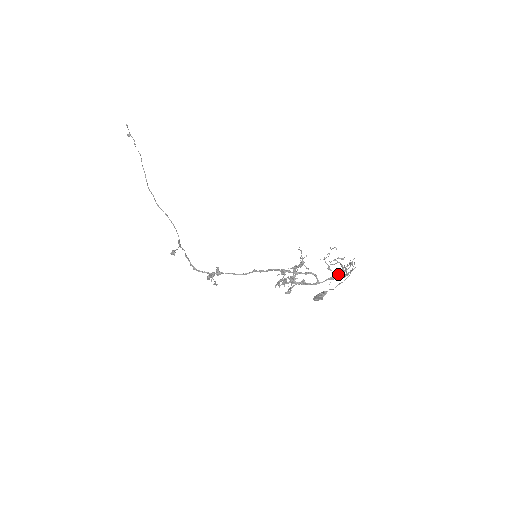
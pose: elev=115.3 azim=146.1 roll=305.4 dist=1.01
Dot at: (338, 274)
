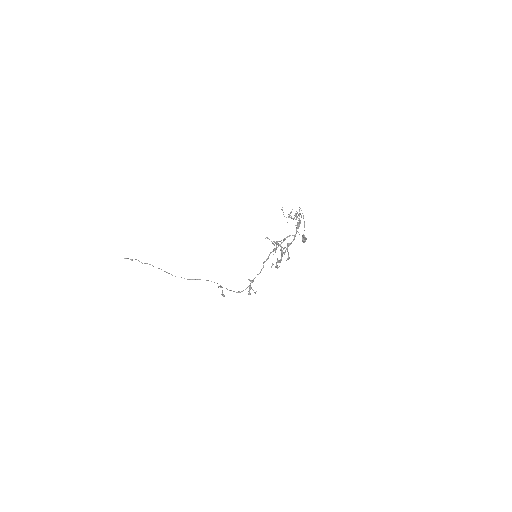
Dot at: (297, 223)
